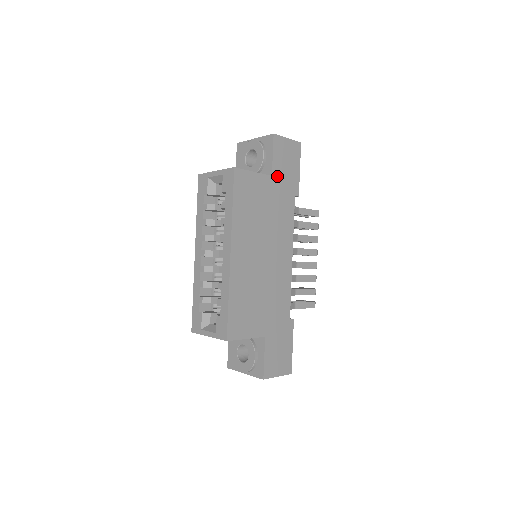
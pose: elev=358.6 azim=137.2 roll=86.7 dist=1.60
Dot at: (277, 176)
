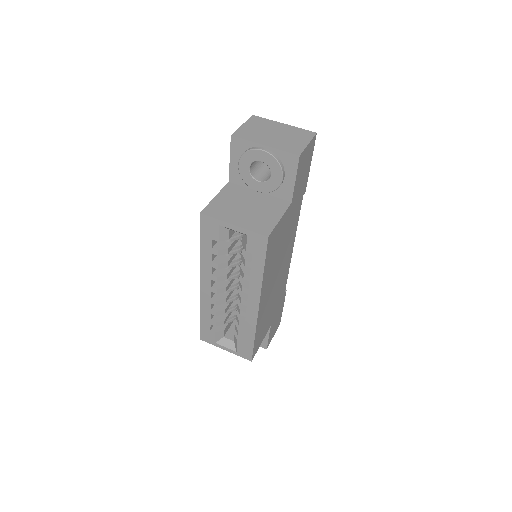
Dot at: (295, 196)
